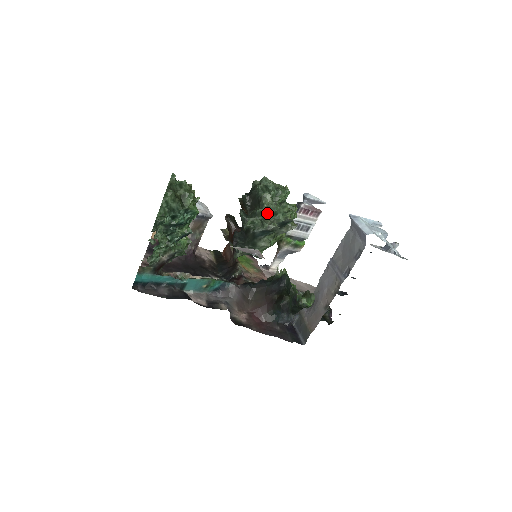
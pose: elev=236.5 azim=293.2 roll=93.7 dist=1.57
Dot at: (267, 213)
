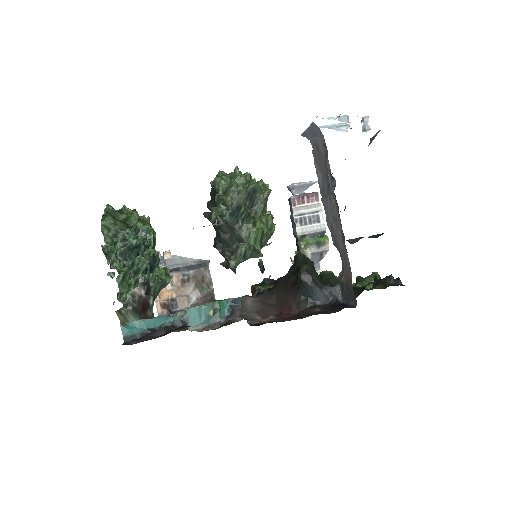
Dot at: (226, 194)
